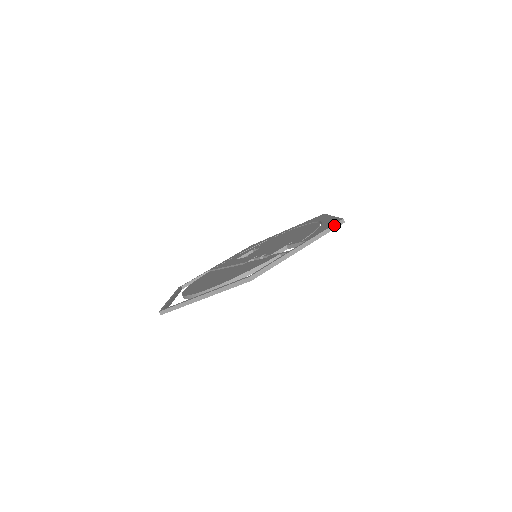
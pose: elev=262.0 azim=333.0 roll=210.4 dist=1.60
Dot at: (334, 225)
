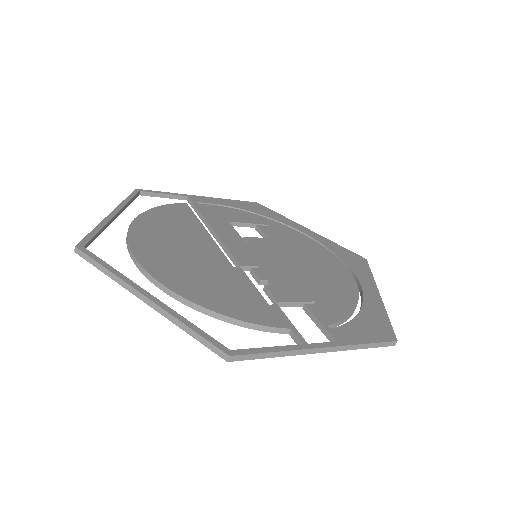
Dot at: (382, 343)
